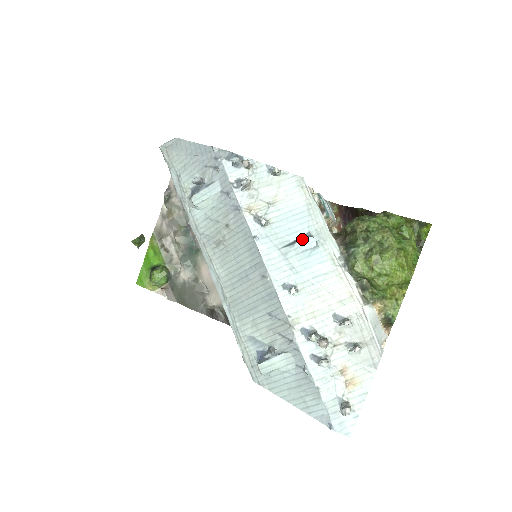
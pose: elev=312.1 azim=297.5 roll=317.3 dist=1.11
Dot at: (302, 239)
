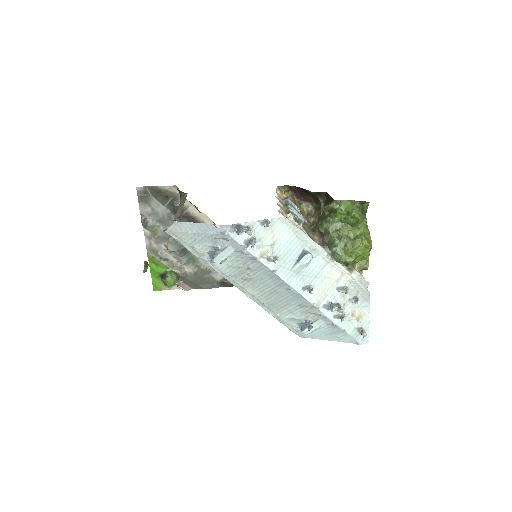
Dot at: (302, 257)
